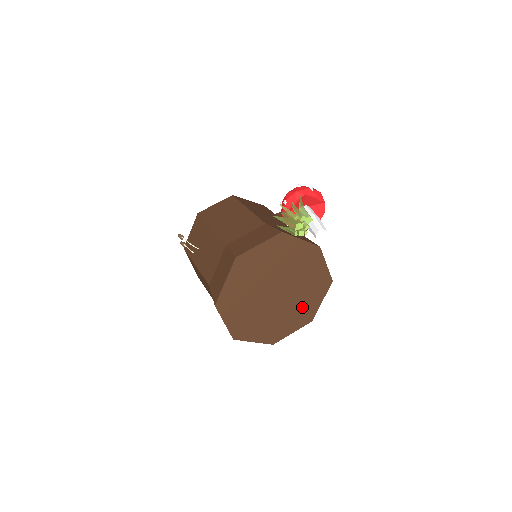
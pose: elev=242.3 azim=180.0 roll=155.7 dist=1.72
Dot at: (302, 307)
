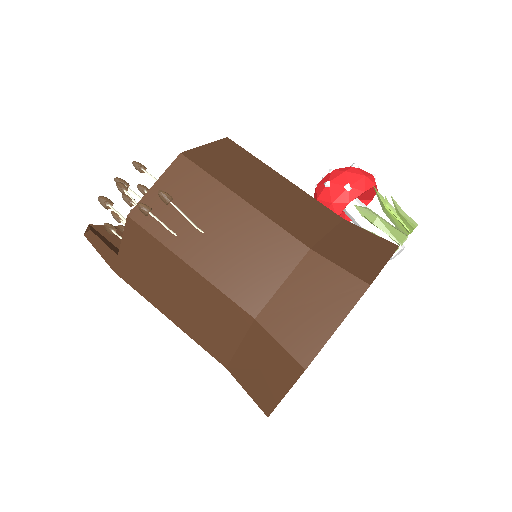
Dot at: occluded
